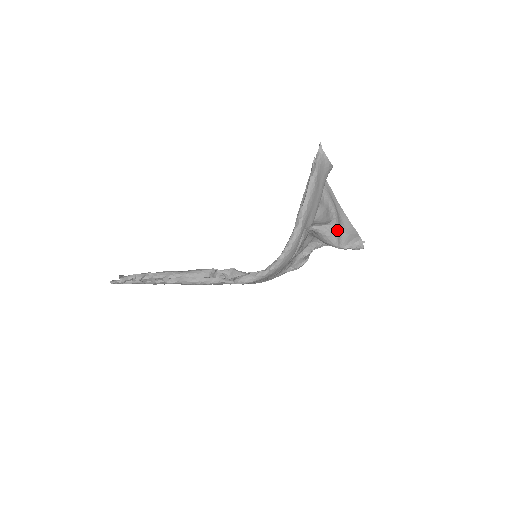
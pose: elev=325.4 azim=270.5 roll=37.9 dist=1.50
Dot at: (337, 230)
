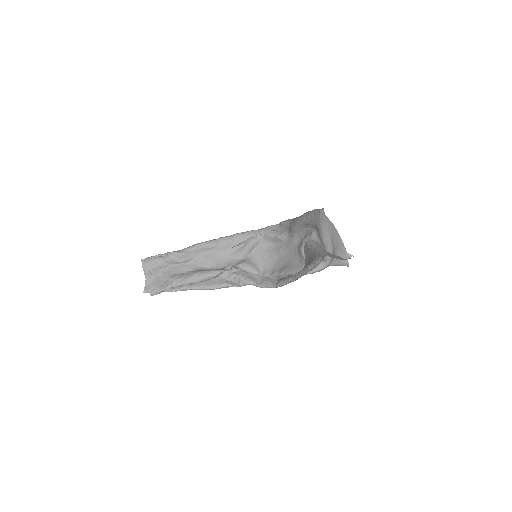
Dot at: occluded
